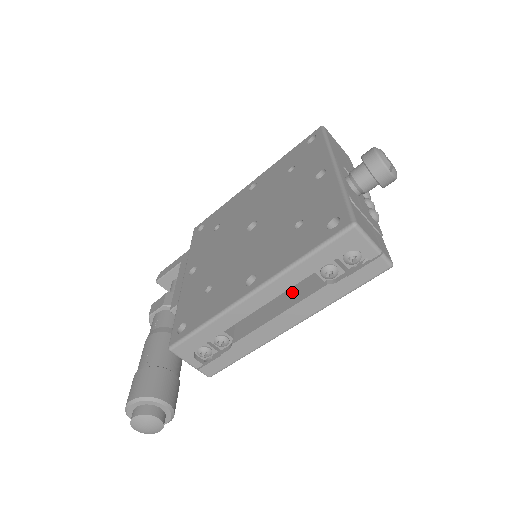
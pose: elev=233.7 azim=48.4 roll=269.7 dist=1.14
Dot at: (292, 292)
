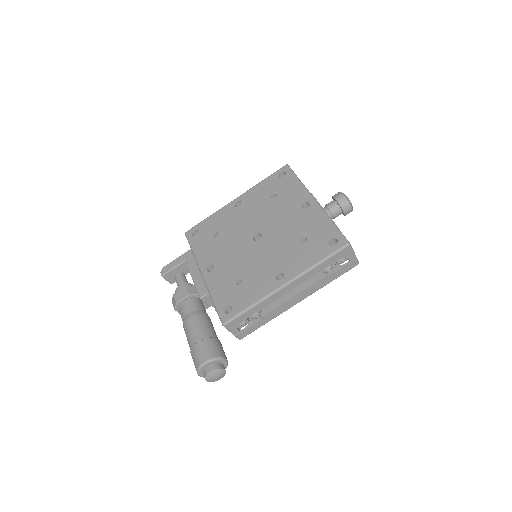
Dot at: occluded
